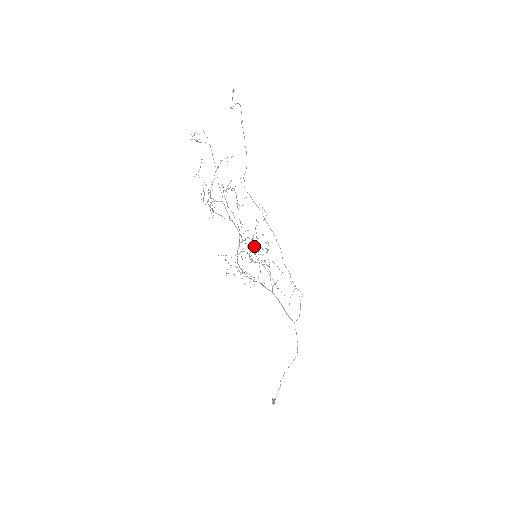
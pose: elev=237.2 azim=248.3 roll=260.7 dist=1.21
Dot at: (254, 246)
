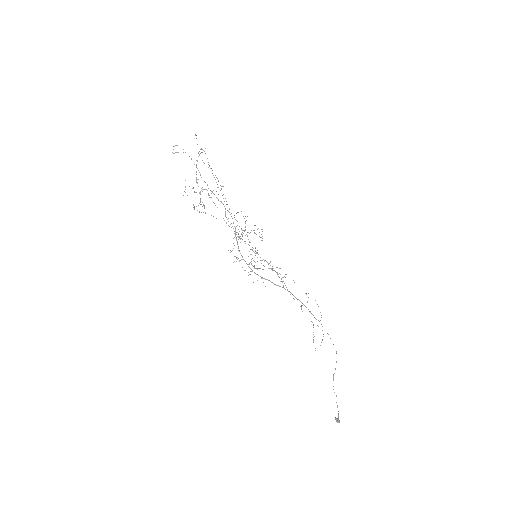
Dot at: occluded
